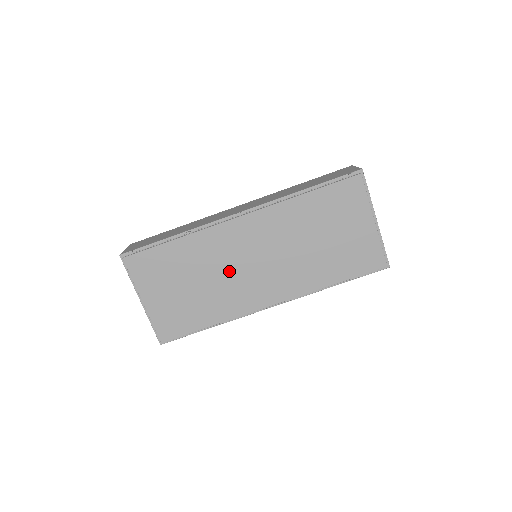
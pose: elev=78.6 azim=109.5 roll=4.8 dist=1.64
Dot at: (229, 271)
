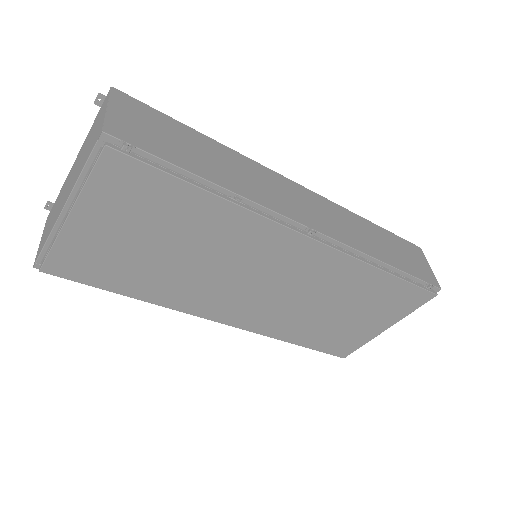
Dot at: (224, 270)
